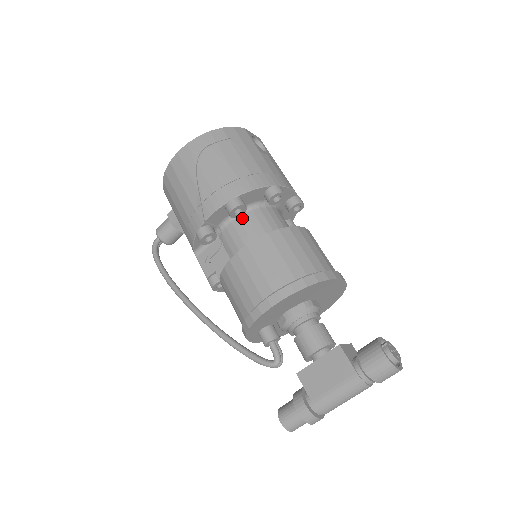
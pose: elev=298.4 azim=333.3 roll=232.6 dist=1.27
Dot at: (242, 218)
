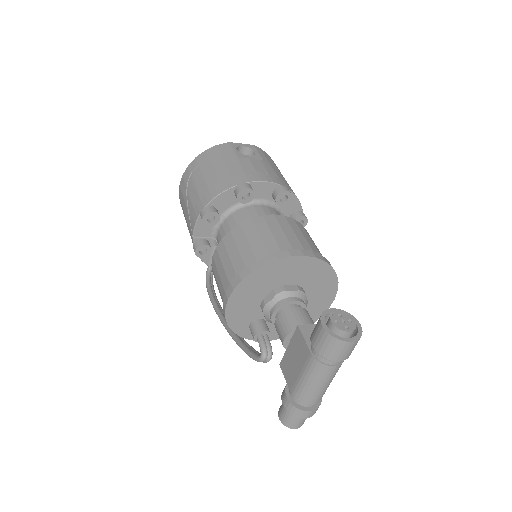
Dot at: (224, 224)
